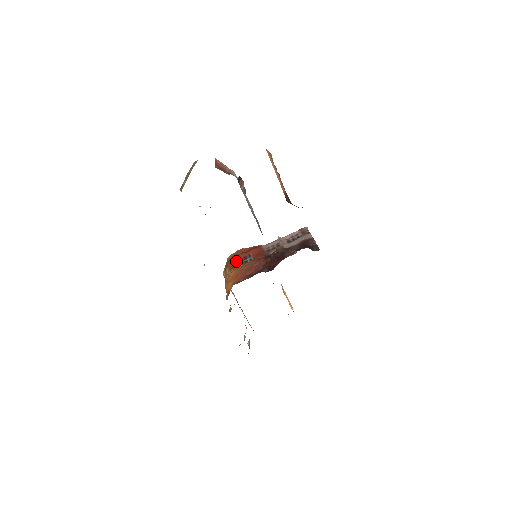
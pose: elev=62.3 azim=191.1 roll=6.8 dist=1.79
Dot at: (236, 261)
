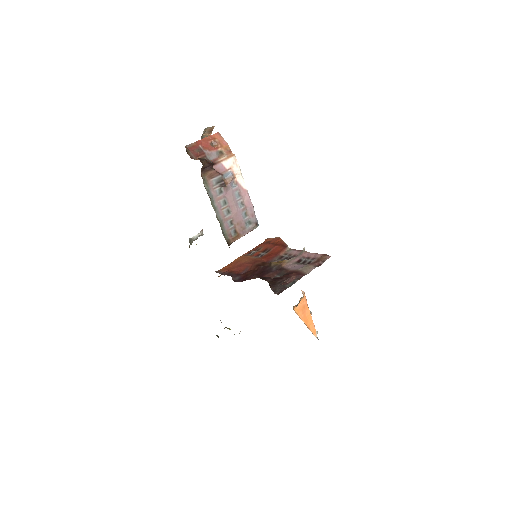
Dot at: (258, 248)
